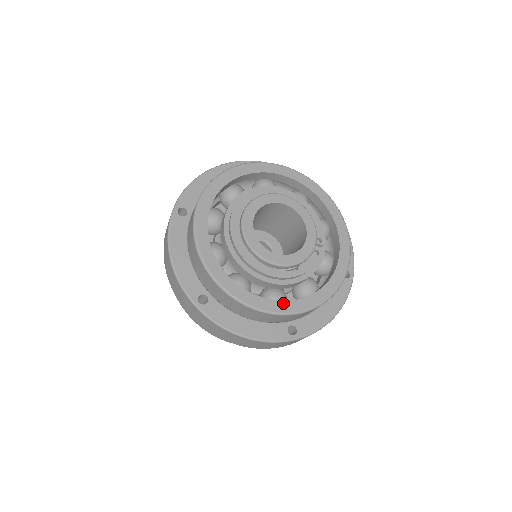
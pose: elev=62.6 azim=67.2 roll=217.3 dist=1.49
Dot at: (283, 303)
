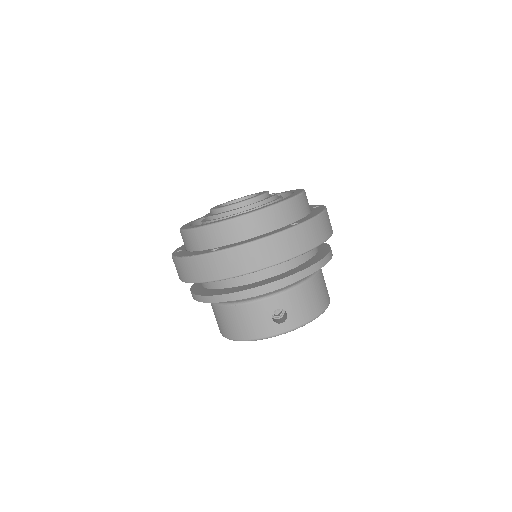
Dot at: occluded
